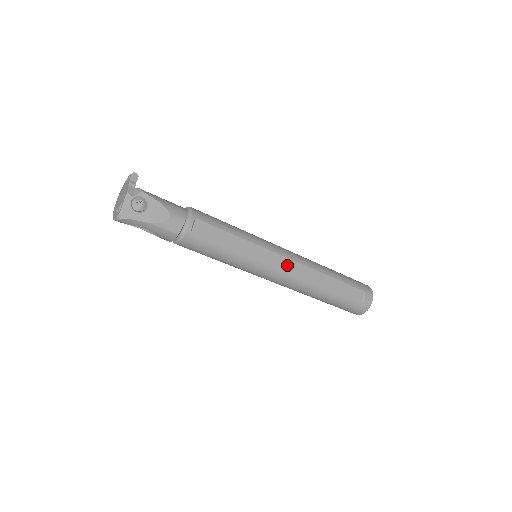
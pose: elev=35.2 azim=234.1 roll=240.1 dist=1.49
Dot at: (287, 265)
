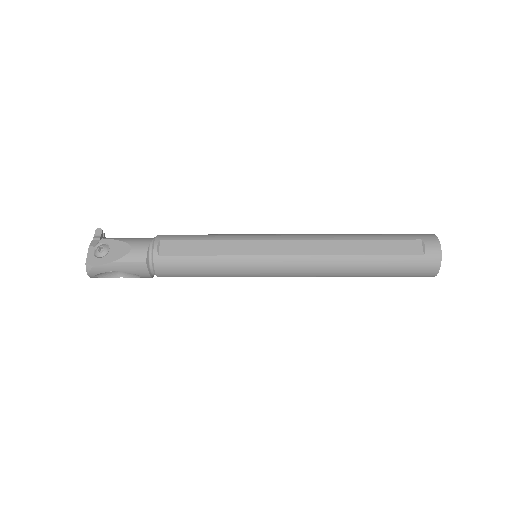
Dot at: (289, 247)
